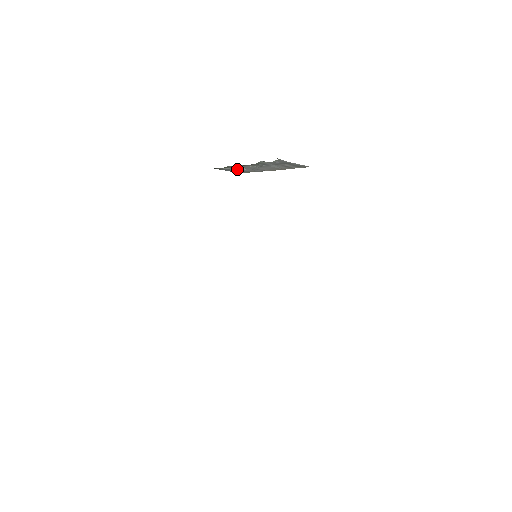
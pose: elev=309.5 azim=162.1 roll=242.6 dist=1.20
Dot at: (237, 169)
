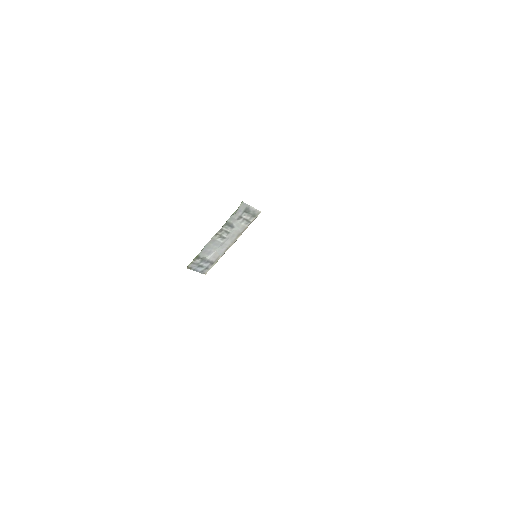
Dot at: (205, 260)
